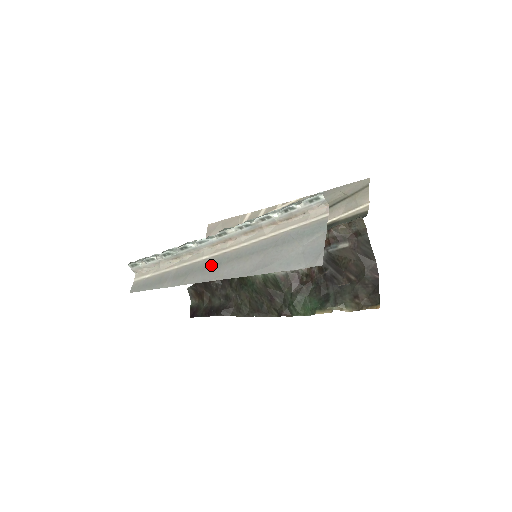
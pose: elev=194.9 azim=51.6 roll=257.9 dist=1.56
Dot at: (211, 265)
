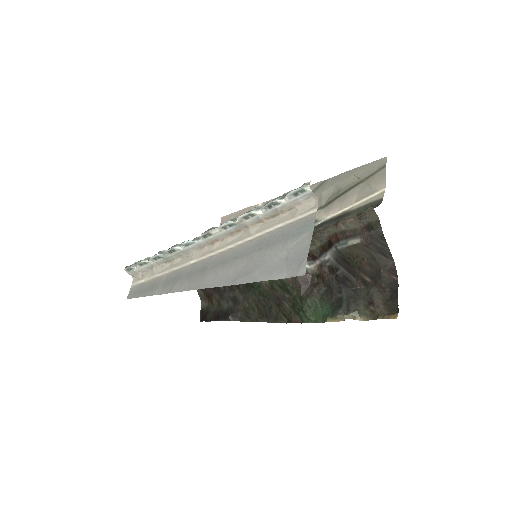
Dot at: (197, 271)
